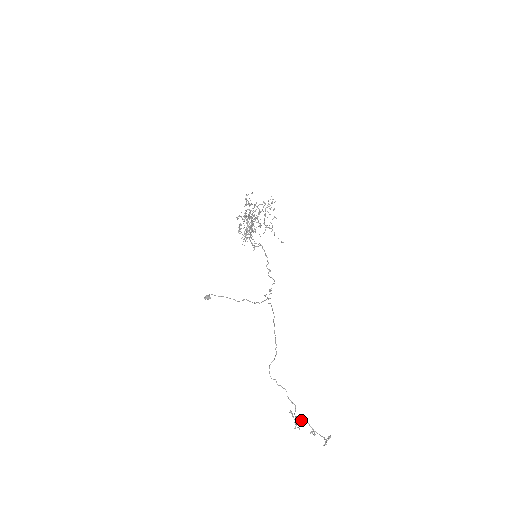
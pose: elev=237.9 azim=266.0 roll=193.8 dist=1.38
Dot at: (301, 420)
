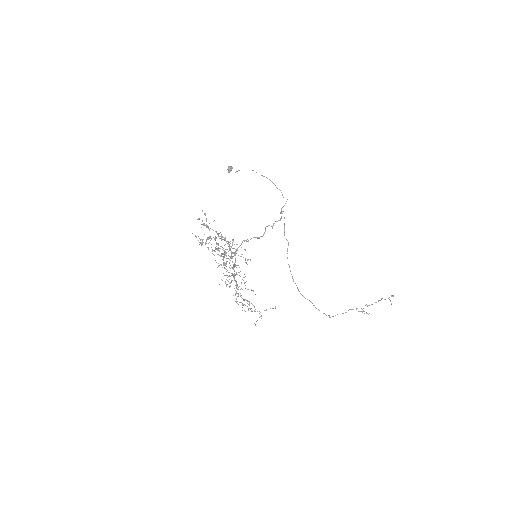
Dot at: occluded
